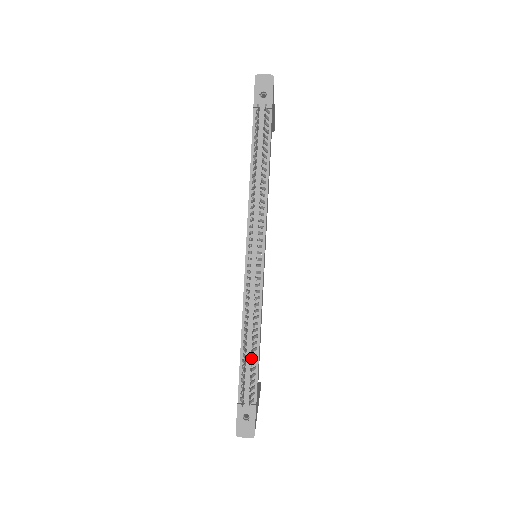
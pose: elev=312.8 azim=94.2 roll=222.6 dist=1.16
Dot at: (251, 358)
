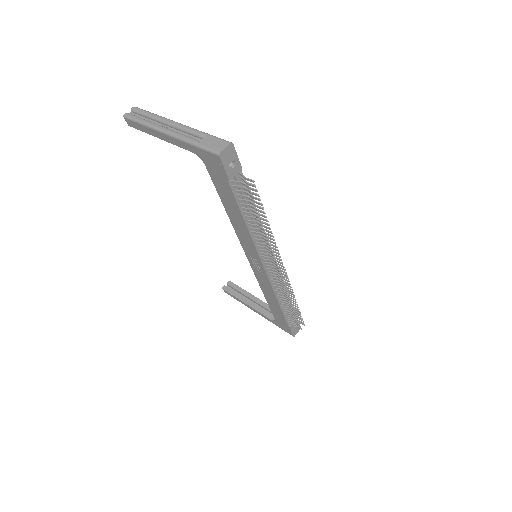
Dot at: (298, 310)
